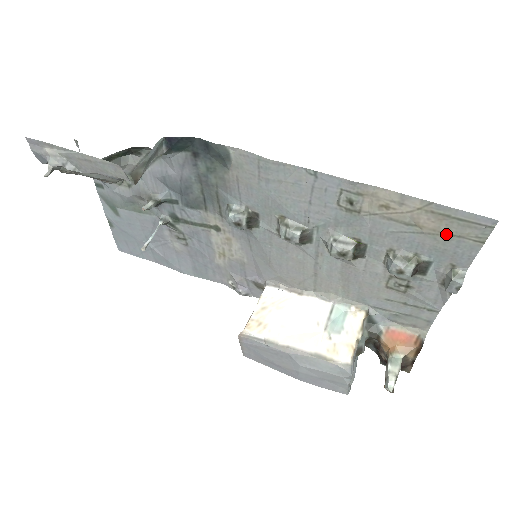
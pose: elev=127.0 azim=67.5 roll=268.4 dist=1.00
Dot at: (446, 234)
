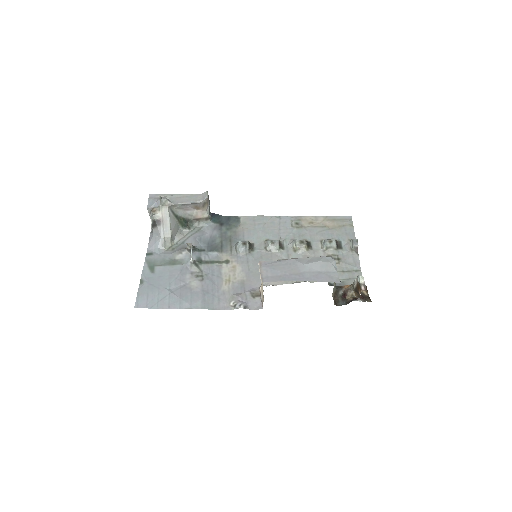
Dot at: (338, 227)
